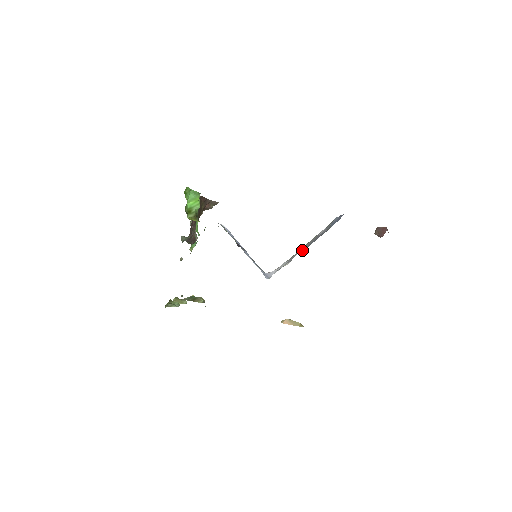
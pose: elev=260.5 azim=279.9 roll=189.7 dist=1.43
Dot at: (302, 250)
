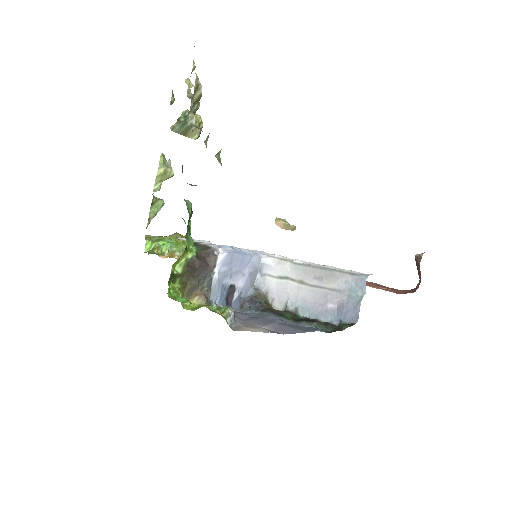
Dot at: (301, 297)
